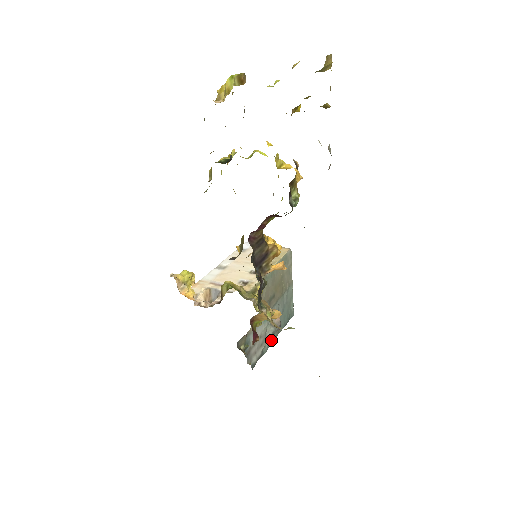
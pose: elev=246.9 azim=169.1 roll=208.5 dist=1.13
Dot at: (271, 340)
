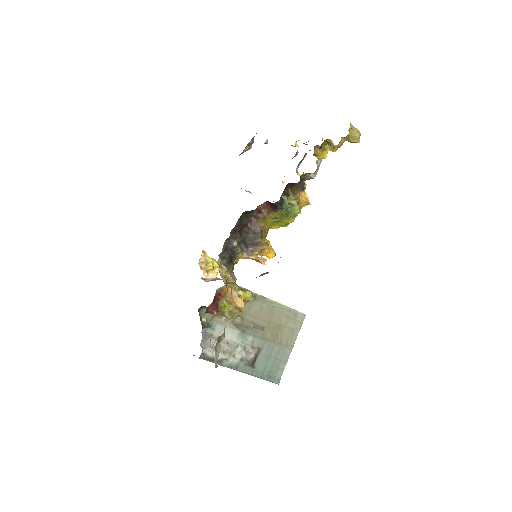
Dot at: (237, 365)
